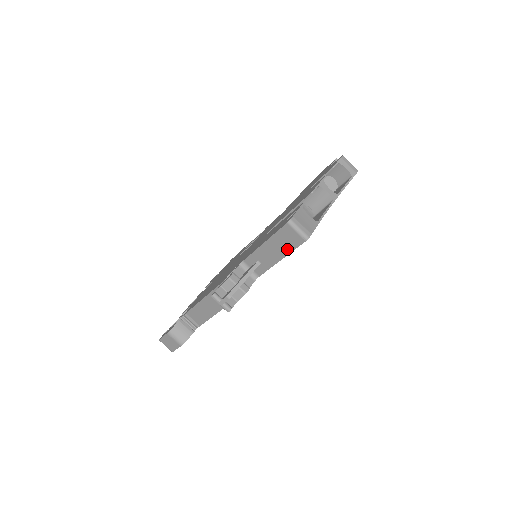
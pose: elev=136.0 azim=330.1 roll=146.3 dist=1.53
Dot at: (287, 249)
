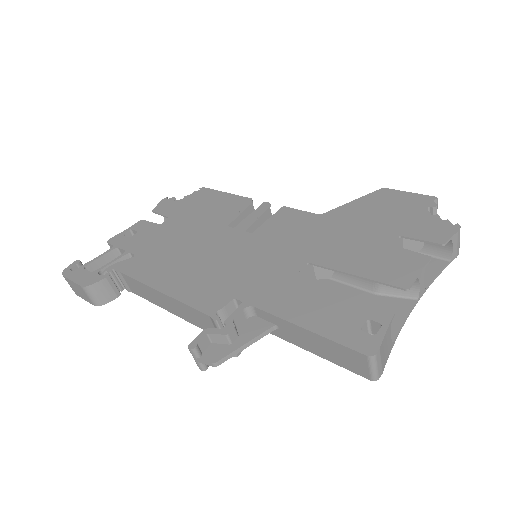
Dot at: (334, 359)
